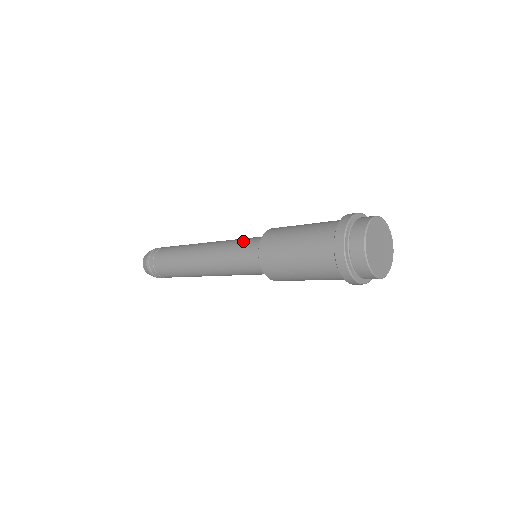
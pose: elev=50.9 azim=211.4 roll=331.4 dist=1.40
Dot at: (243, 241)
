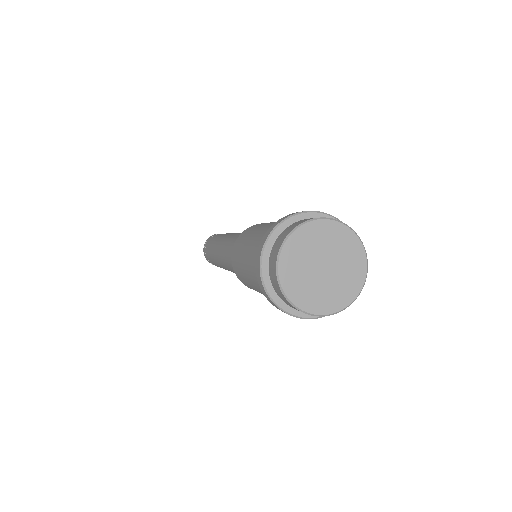
Dot at: occluded
